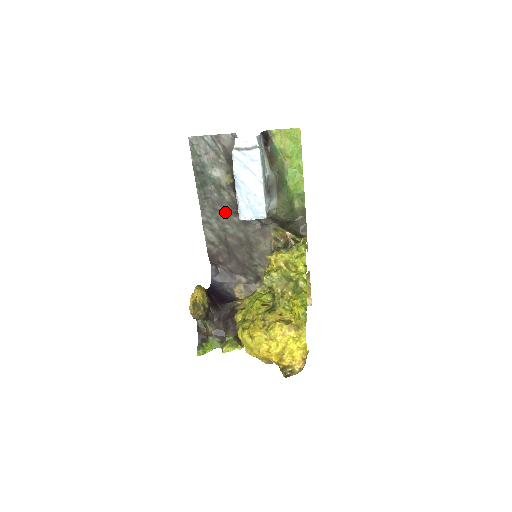
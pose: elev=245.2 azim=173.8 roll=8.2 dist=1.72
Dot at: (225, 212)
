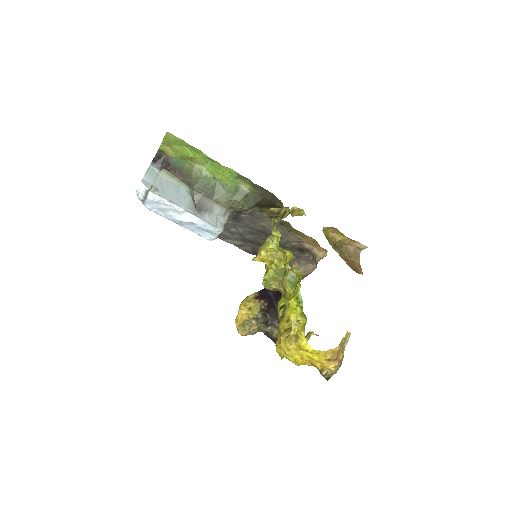
Dot at: occluded
